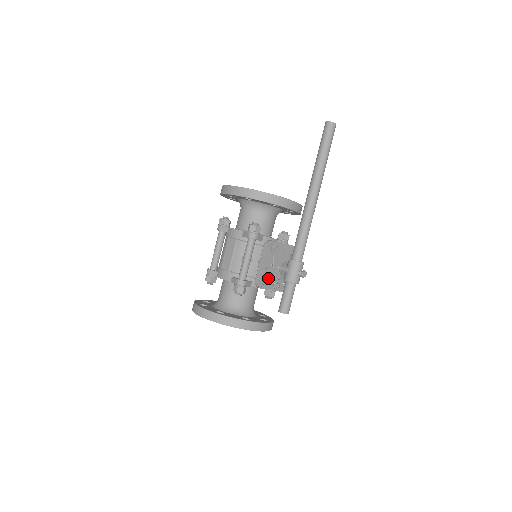
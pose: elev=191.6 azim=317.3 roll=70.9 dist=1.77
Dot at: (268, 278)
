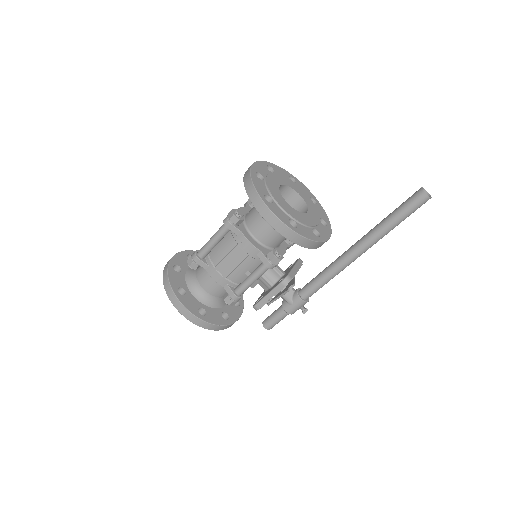
Dot at: occluded
